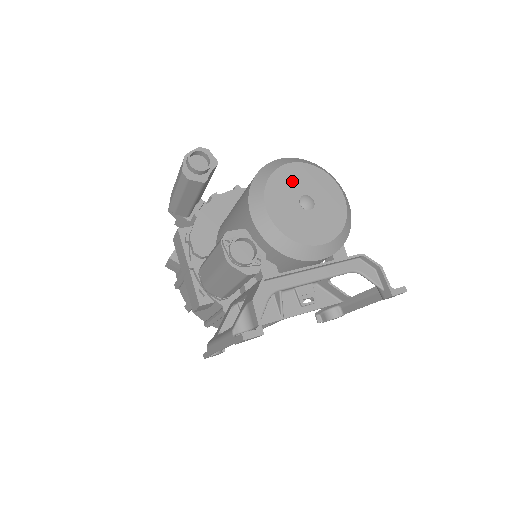
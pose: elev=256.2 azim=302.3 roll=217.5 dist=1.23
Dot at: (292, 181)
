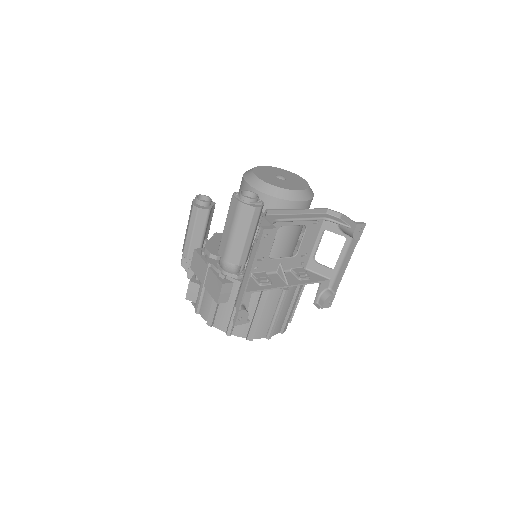
Dot at: (268, 171)
